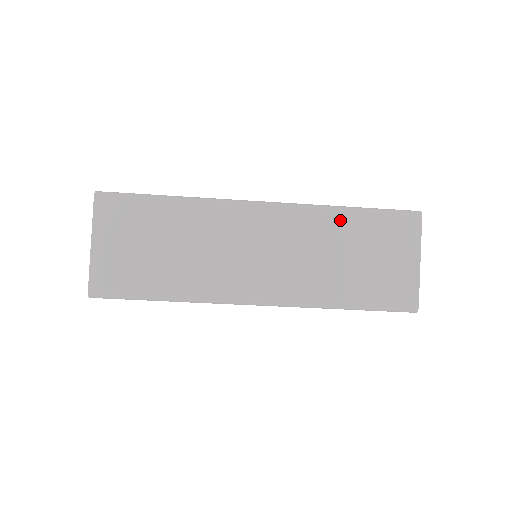
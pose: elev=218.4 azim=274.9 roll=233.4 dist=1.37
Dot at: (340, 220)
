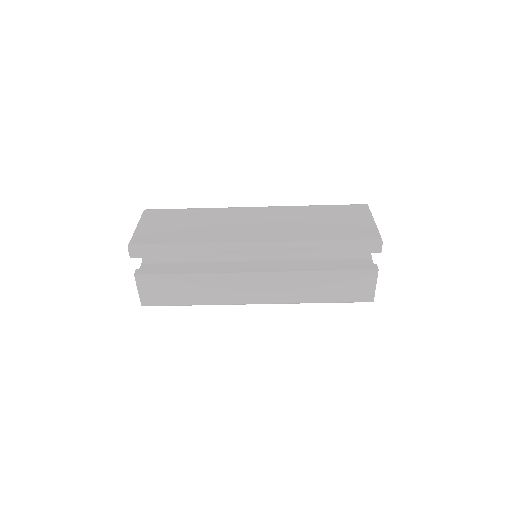
Dot at: (310, 209)
